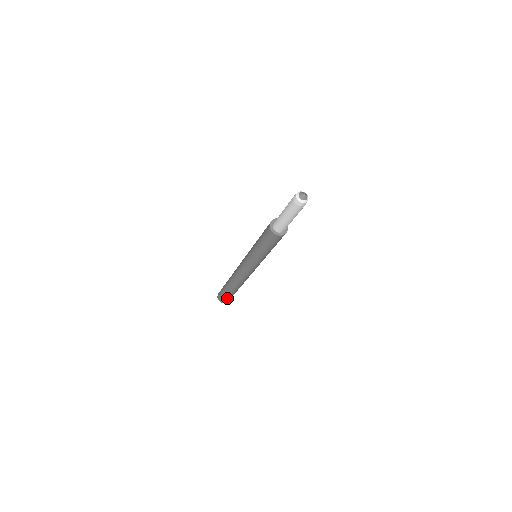
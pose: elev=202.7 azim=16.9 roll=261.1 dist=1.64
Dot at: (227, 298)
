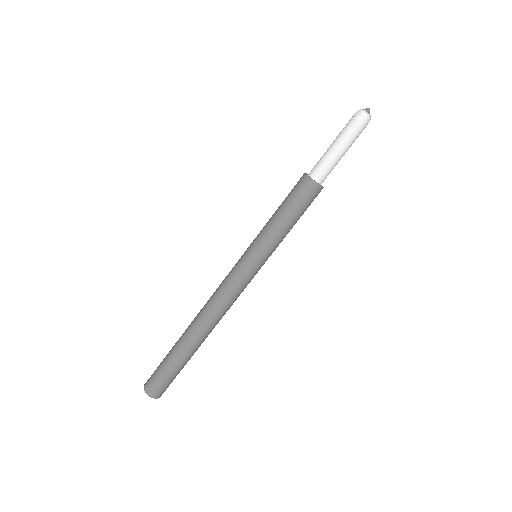
Dot at: (172, 380)
